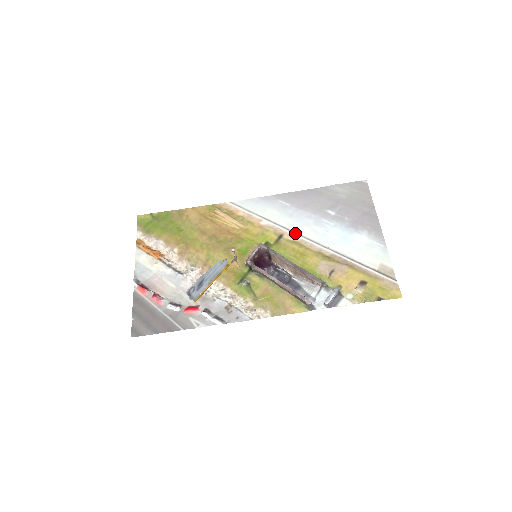
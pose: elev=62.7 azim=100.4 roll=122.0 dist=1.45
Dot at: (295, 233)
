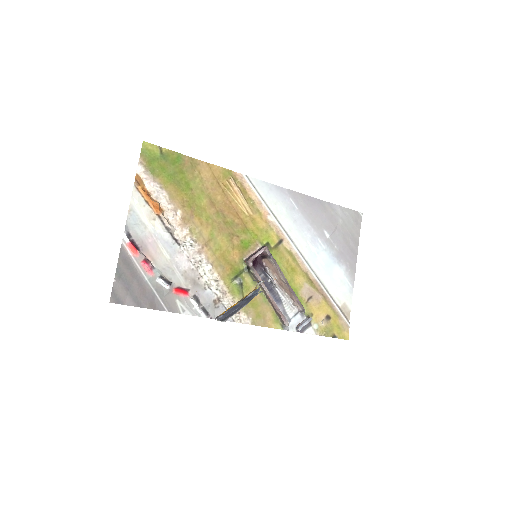
Dot at: (293, 243)
